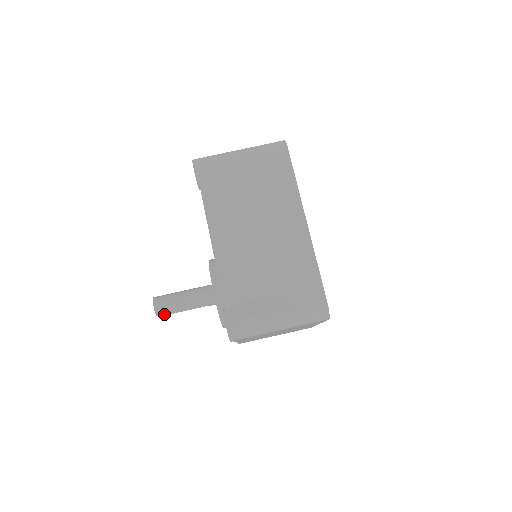
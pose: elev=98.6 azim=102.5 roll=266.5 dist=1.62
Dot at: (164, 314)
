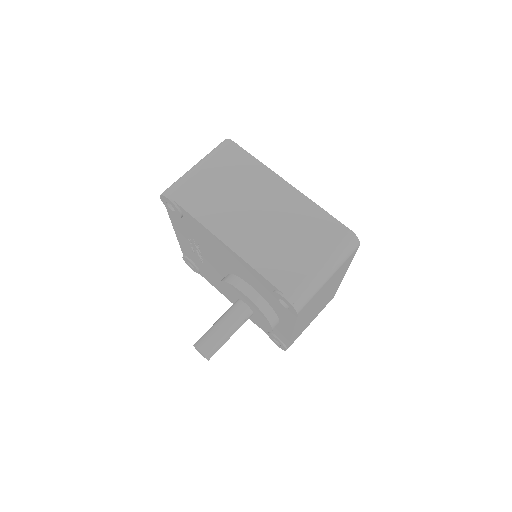
Dot at: occluded
